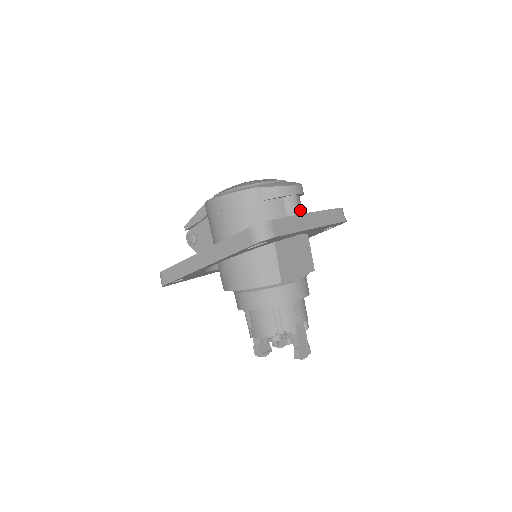
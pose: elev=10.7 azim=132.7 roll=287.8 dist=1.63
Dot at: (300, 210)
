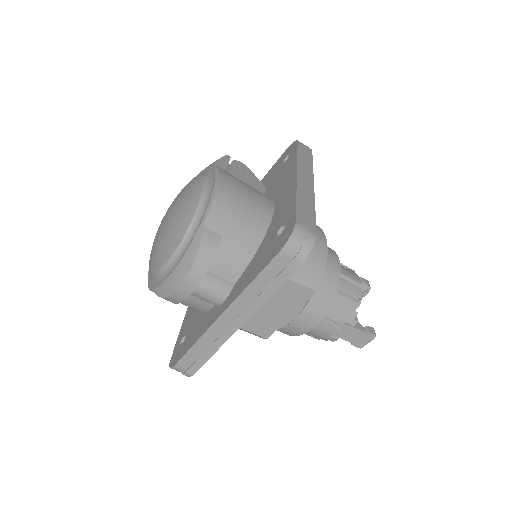
Dot at: (218, 292)
